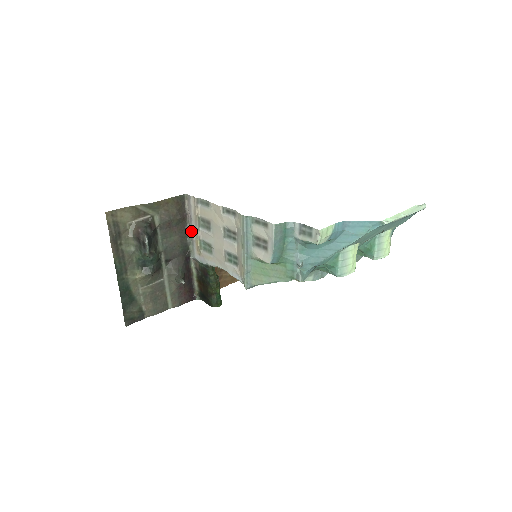
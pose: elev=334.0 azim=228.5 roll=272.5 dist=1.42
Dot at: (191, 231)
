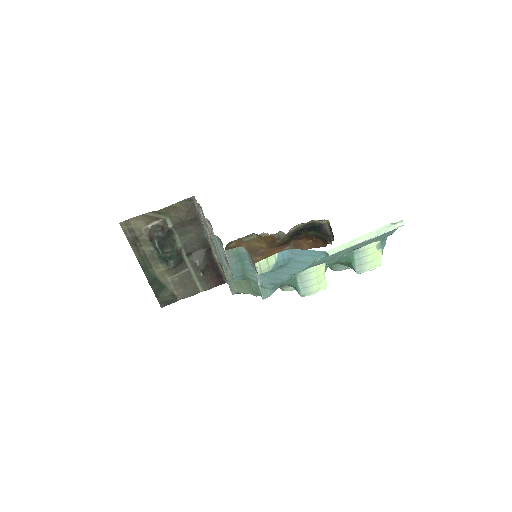
Dot at: occluded
